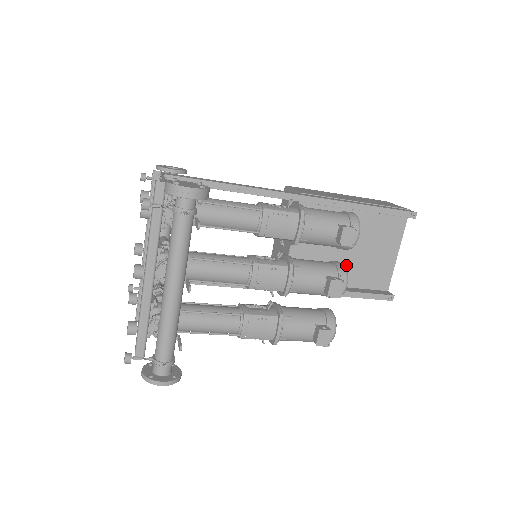
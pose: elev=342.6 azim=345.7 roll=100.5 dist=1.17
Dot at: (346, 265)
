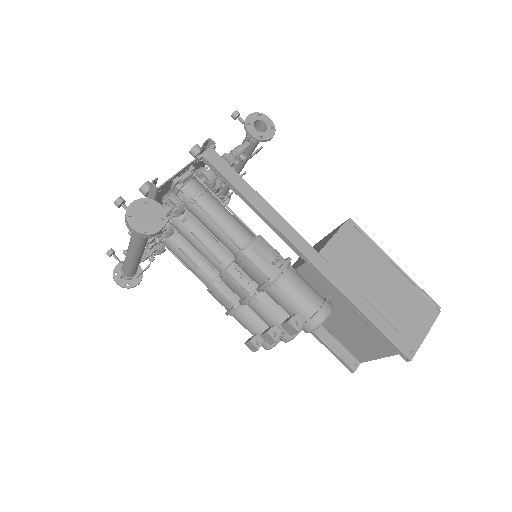
Dot at: (334, 320)
